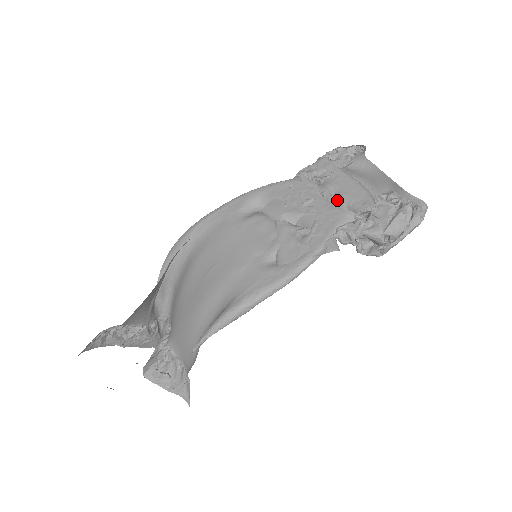
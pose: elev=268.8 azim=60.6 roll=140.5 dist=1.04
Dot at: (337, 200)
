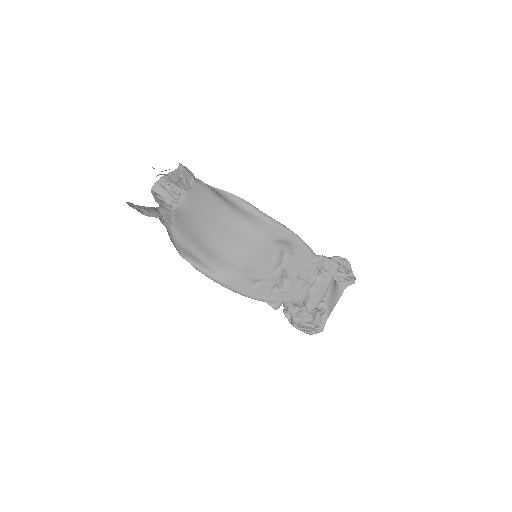
Dot at: (308, 291)
